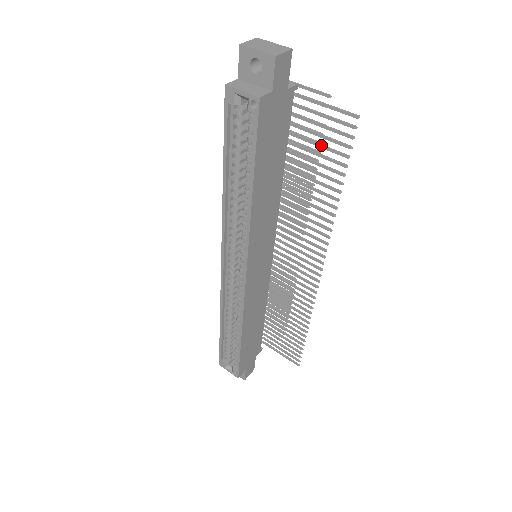
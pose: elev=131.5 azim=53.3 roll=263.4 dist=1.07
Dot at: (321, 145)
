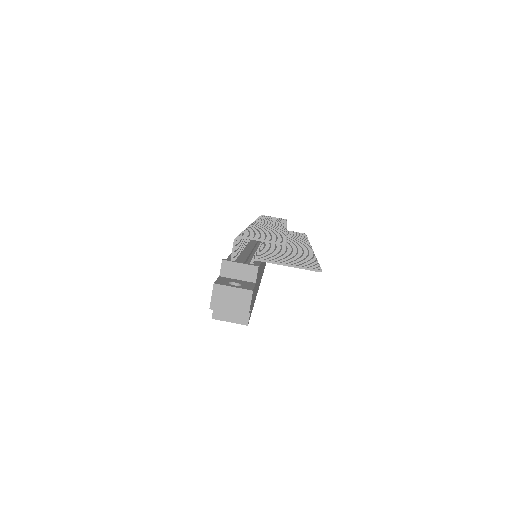
Dot at: occluded
